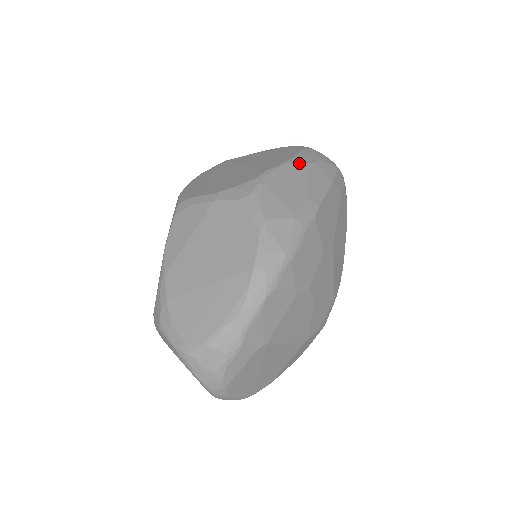
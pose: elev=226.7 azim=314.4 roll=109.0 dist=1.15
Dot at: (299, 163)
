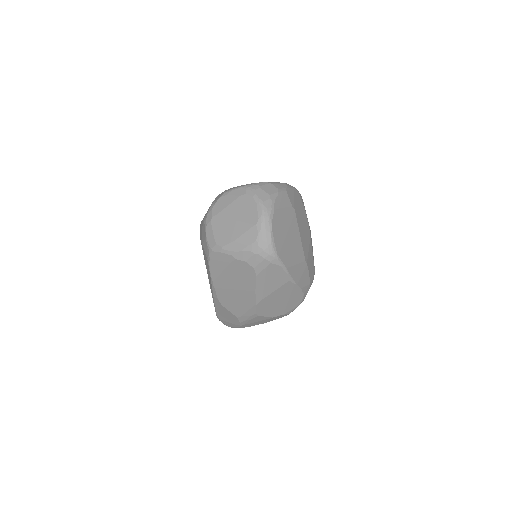
Dot at: occluded
